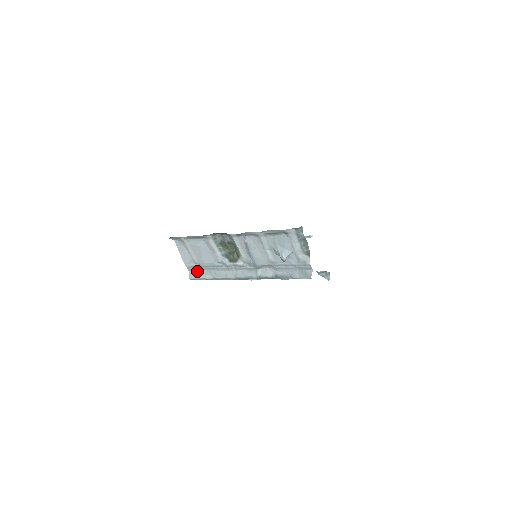
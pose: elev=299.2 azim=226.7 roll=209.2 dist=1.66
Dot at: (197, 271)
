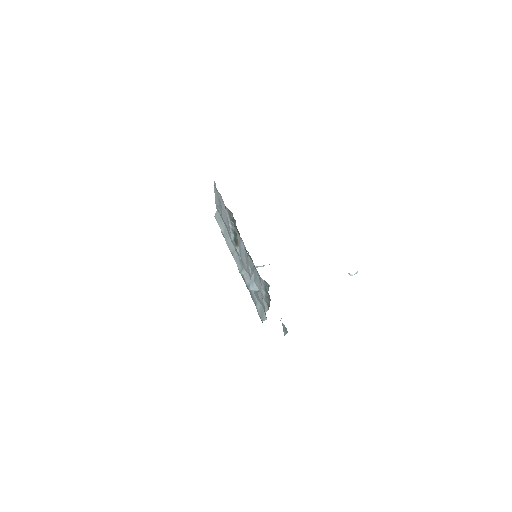
Dot at: (221, 217)
